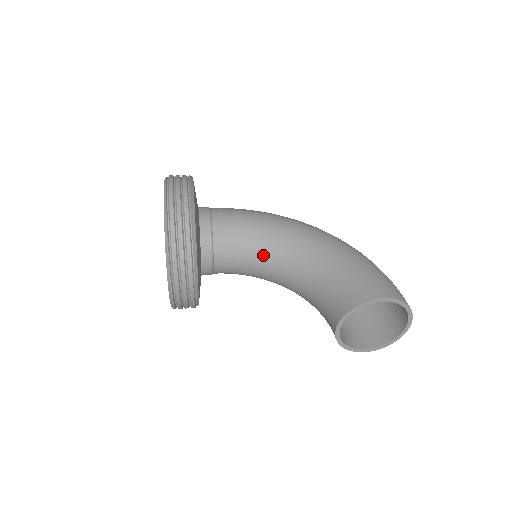
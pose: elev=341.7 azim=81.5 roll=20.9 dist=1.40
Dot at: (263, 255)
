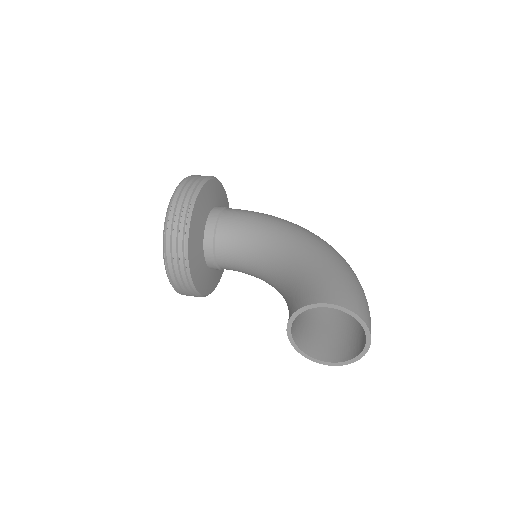
Dot at: (255, 254)
